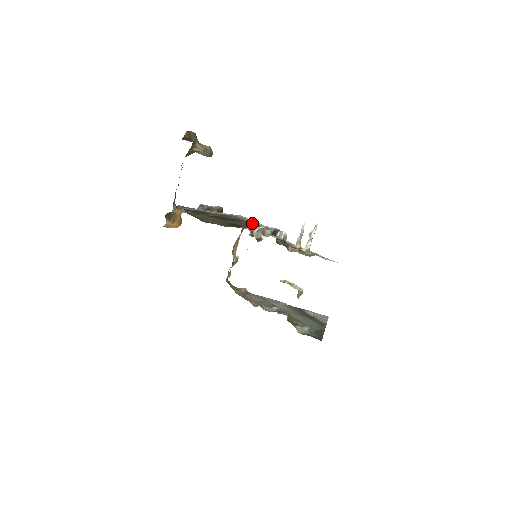
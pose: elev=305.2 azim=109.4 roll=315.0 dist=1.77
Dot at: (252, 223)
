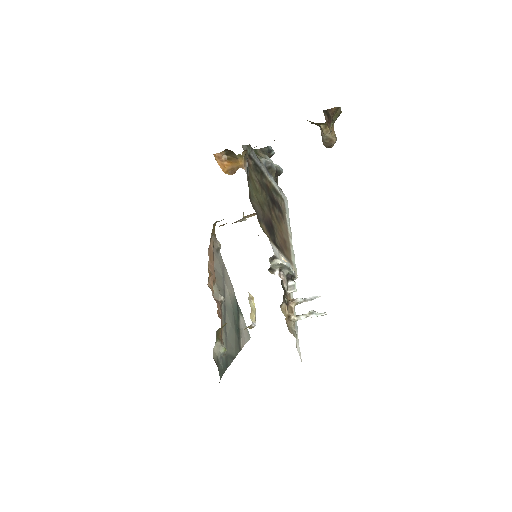
Dot at: (286, 227)
